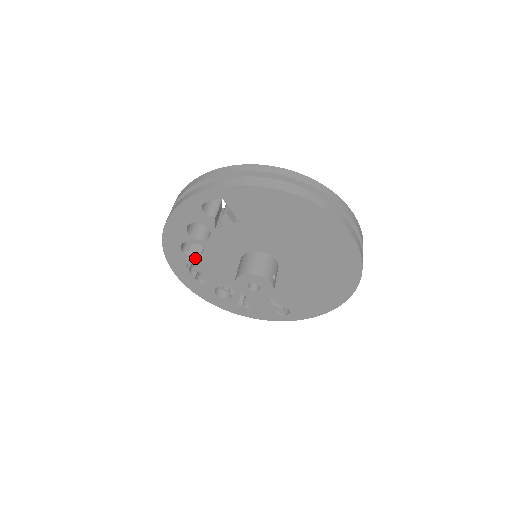
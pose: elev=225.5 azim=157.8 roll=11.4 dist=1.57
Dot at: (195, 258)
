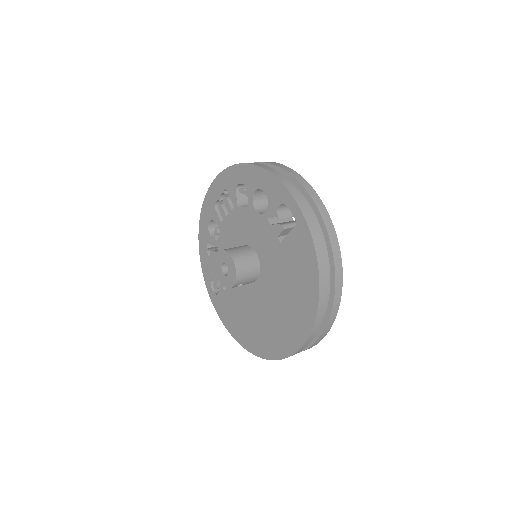
Dot at: (235, 199)
